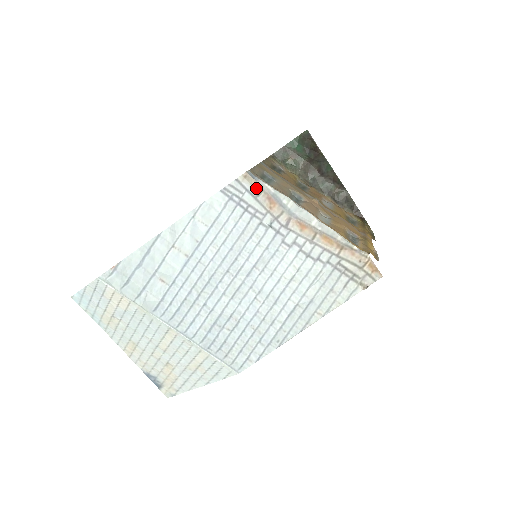
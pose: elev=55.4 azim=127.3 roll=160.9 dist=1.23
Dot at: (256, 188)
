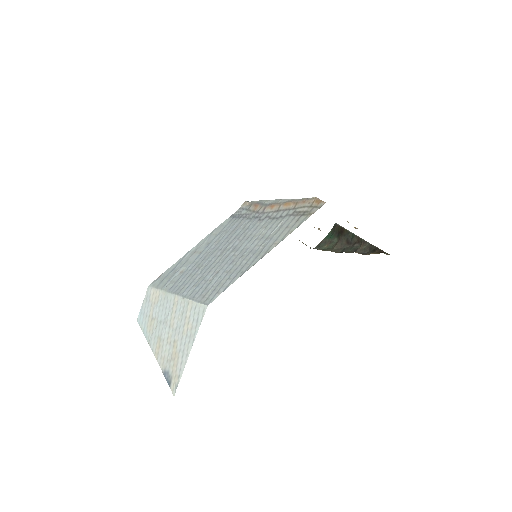
Dot at: (249, 205)
